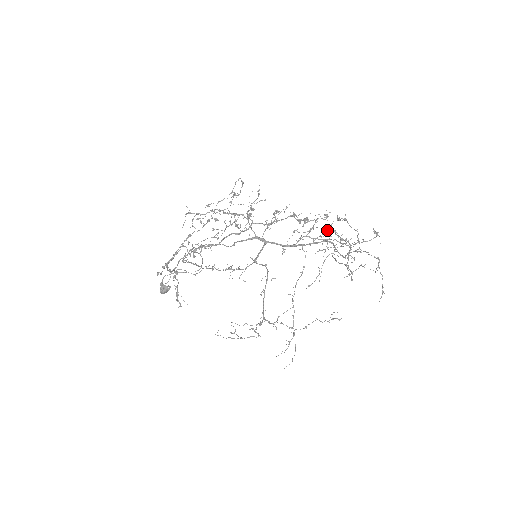
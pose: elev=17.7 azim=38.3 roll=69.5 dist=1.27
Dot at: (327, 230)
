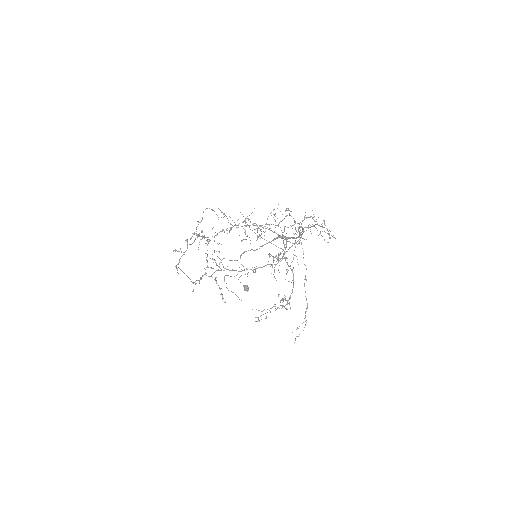
Dot at: (303, 220)
